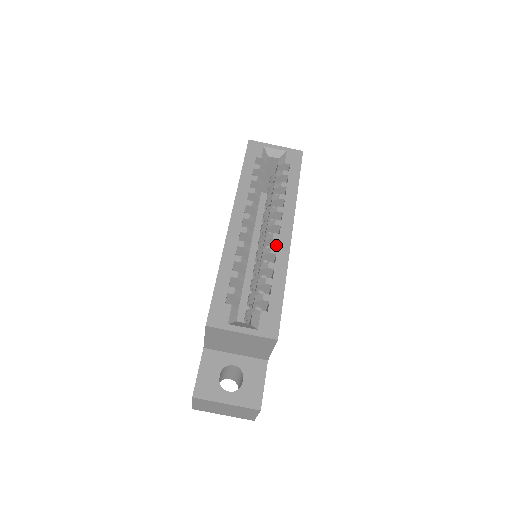
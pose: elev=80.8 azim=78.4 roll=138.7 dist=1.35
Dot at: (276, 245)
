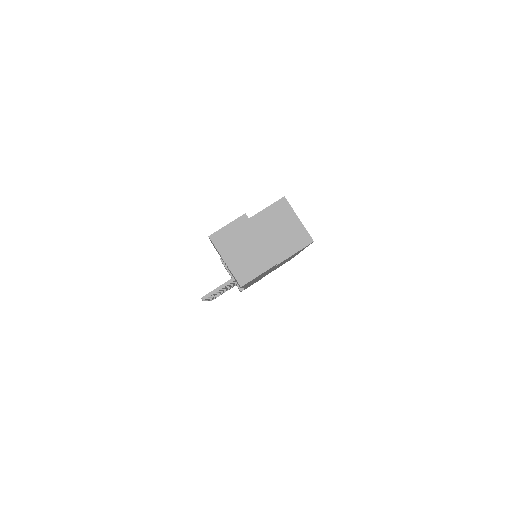
Dot at: occluded
